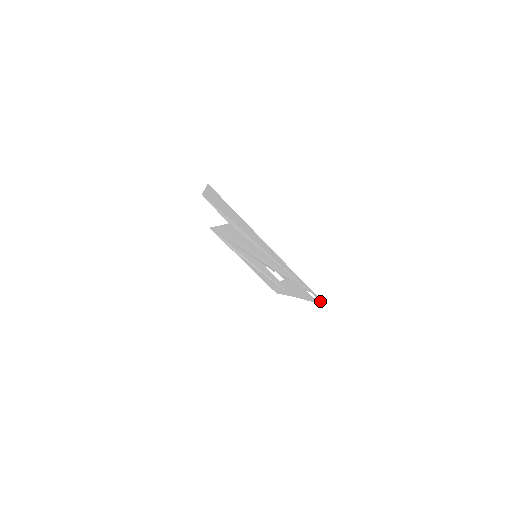
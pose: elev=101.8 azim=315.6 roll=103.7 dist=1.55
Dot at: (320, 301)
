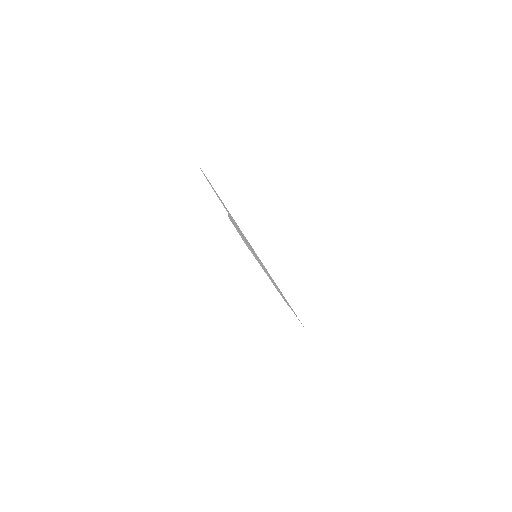
Dot at: occluded
